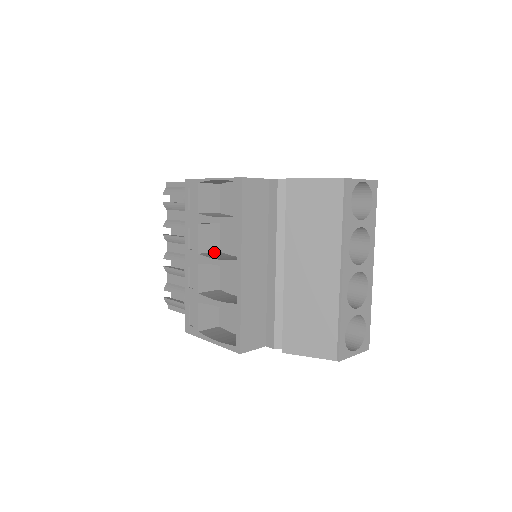
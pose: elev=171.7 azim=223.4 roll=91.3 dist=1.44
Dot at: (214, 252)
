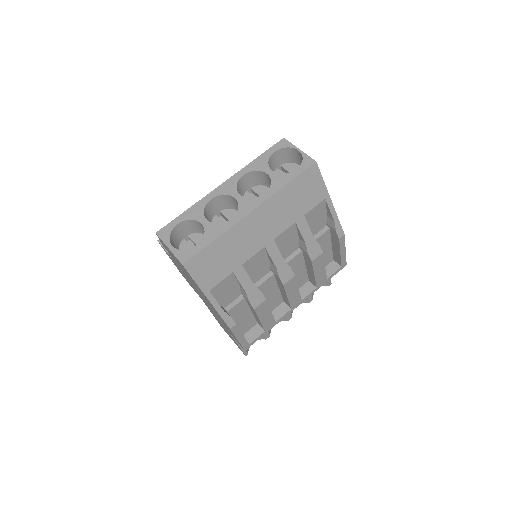
Dot at: occluded
